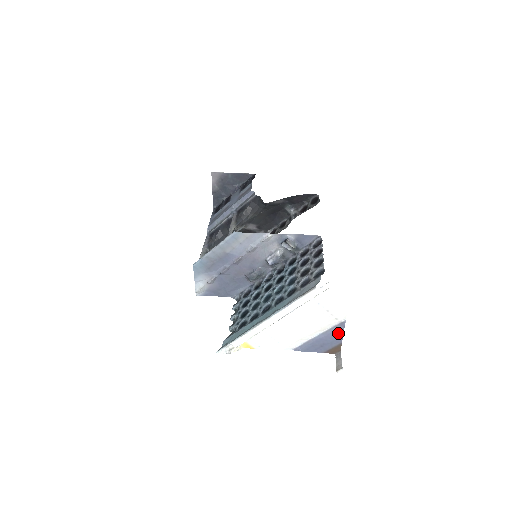
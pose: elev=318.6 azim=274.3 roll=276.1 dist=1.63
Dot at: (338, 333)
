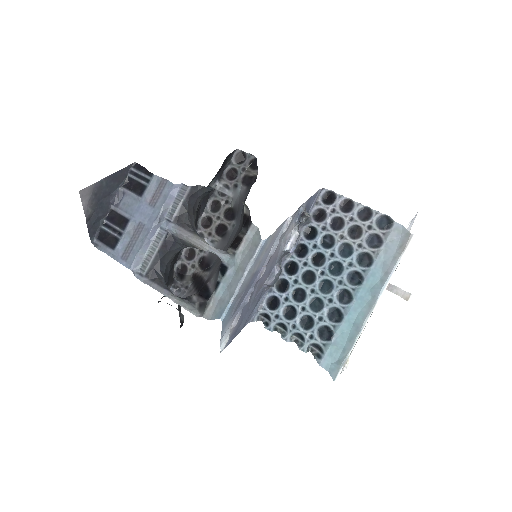
Dot at: occluded
